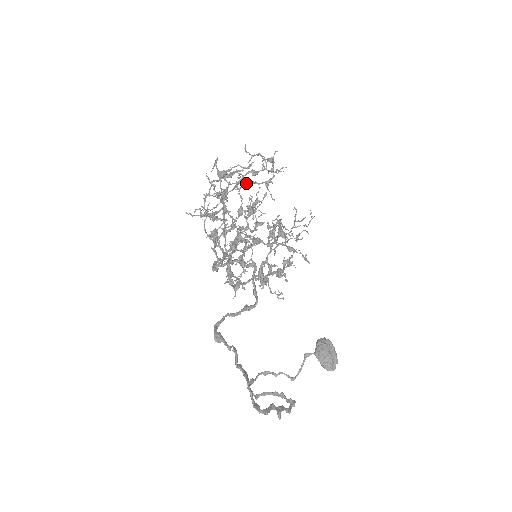
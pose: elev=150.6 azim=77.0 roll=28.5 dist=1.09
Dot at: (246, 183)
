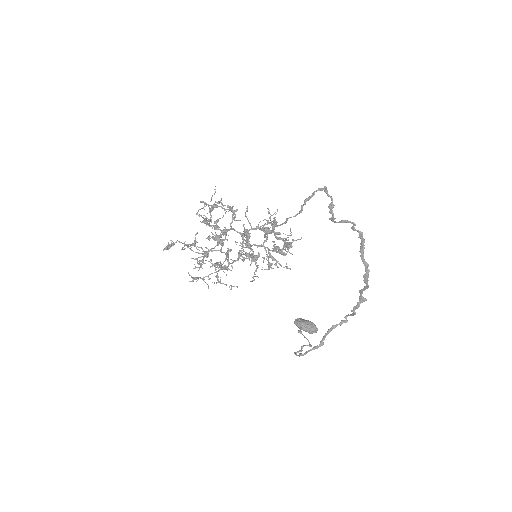
Dot at: occluded
